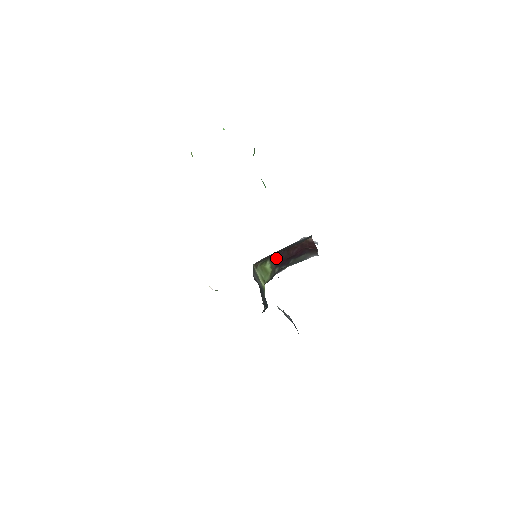
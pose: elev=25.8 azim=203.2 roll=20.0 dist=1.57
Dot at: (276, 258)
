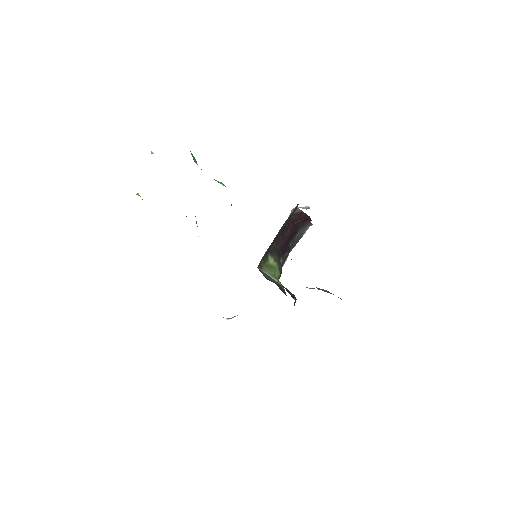
Dot at: (275, 249)
